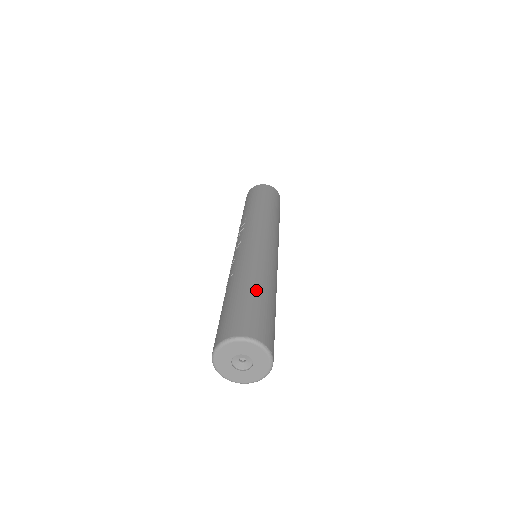
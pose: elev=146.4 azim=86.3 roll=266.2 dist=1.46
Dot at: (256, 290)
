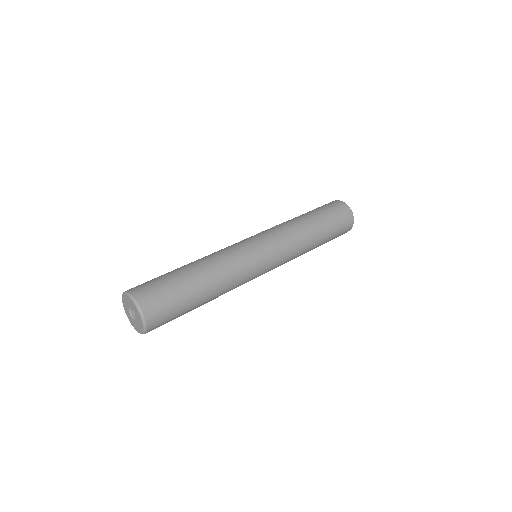
Dot at: (190, 276)
